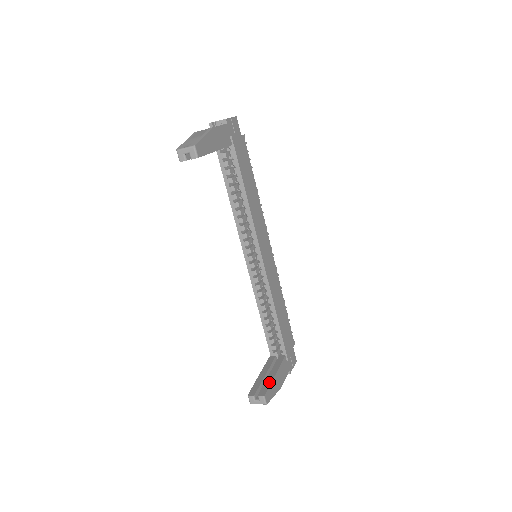
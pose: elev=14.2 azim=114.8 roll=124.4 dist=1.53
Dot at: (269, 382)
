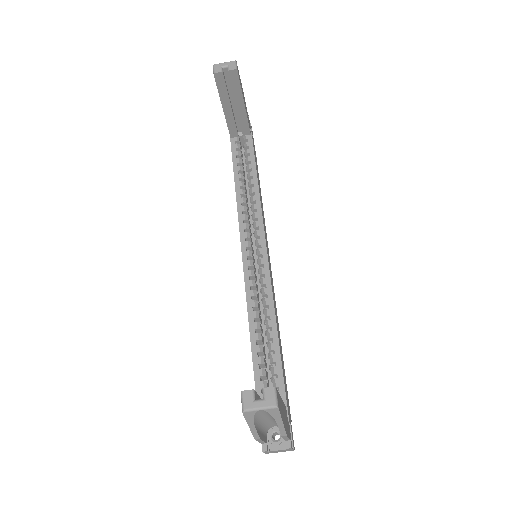
Dot at: occluded
